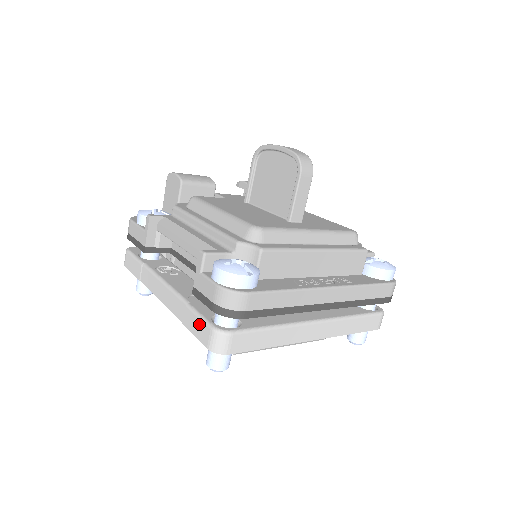
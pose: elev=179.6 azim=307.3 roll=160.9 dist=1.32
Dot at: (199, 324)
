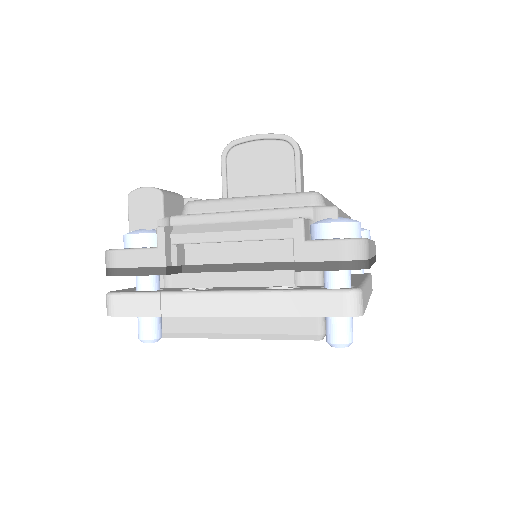
Dot at: (318, 299)
